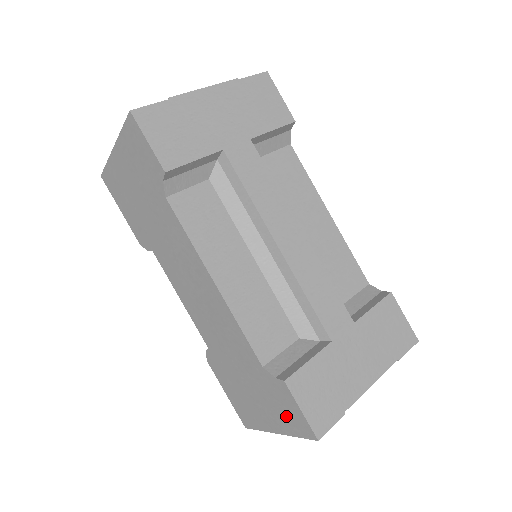
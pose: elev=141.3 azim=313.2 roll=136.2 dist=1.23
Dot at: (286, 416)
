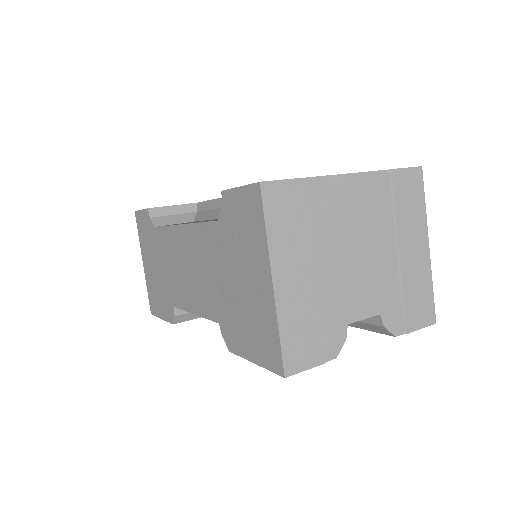
Dot at: (249, 228)
